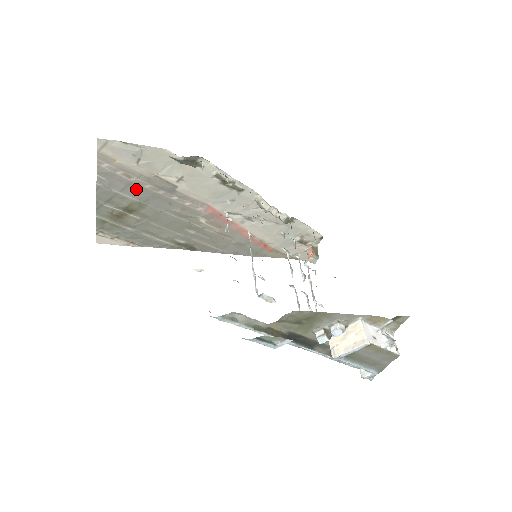
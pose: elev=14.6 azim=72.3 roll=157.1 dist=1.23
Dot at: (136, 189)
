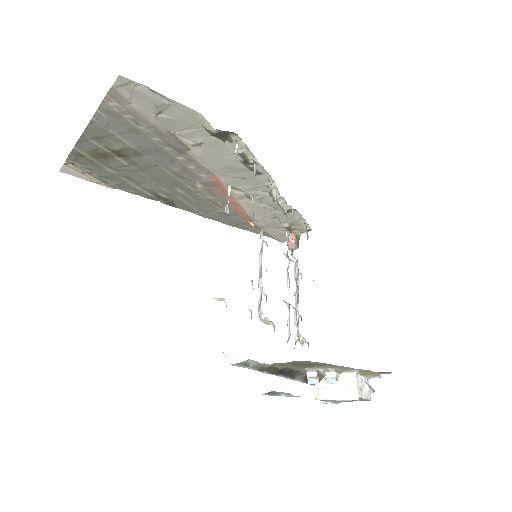
Dot at: (139, 137)
